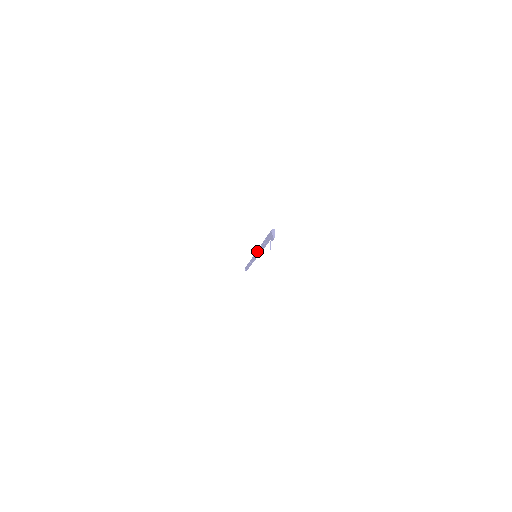
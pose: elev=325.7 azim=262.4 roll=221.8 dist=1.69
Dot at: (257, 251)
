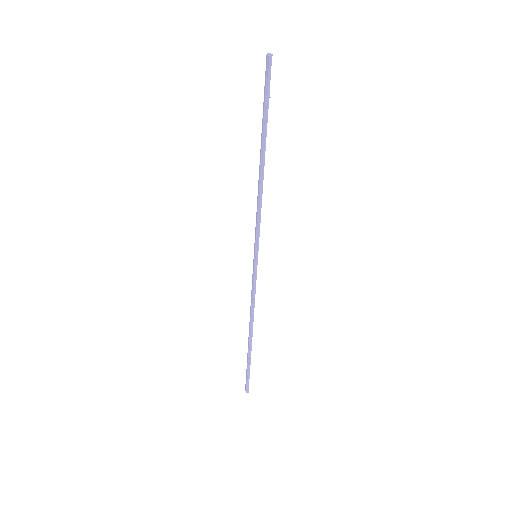
Dot at: (256, 220)
